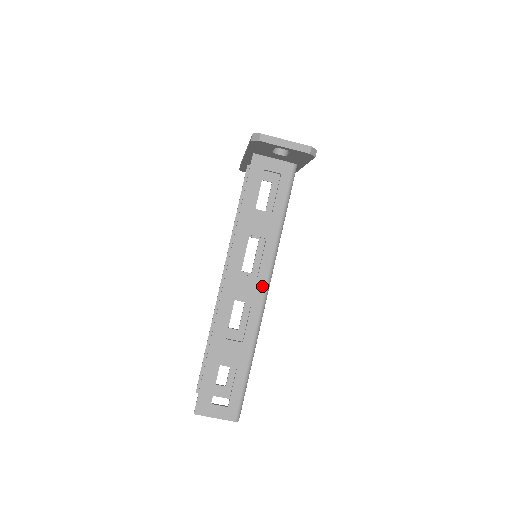
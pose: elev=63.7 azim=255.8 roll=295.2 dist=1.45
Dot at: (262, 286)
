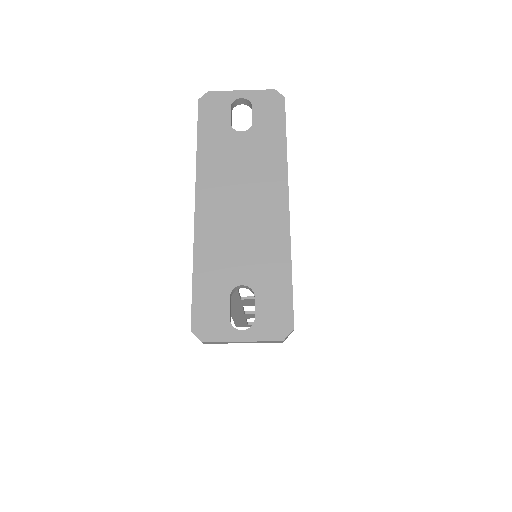
Dot at: occluded
